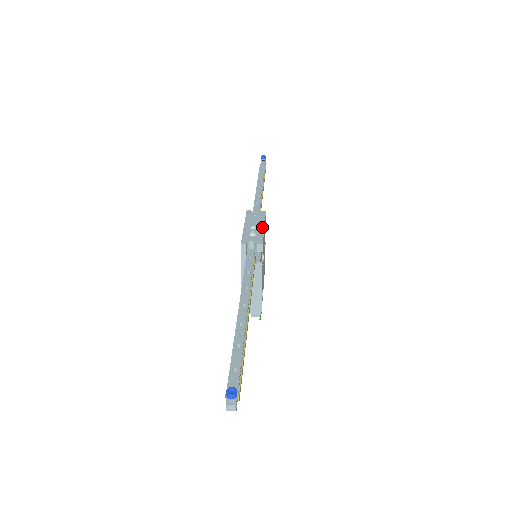
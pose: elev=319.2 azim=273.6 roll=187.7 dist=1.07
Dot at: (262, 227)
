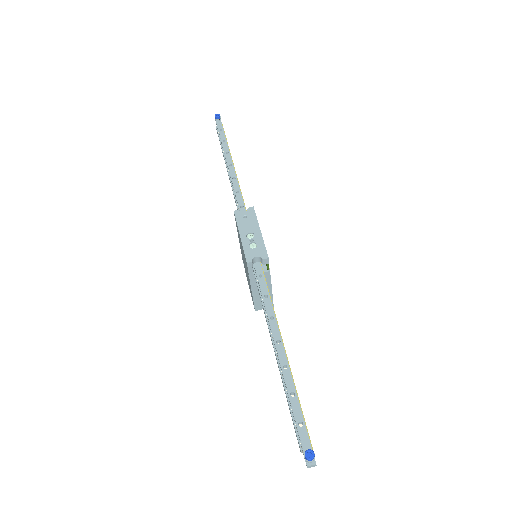
Dot at: (259, 233)
